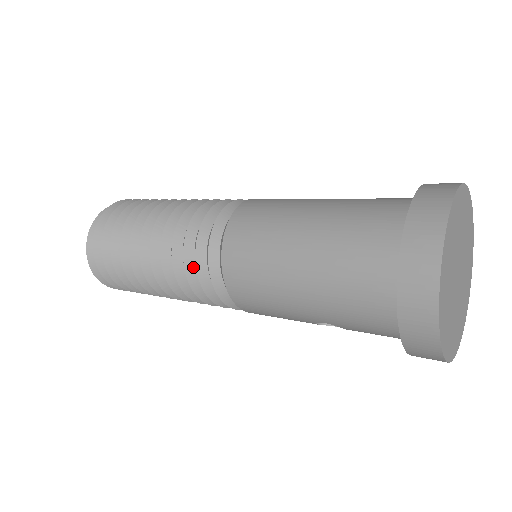
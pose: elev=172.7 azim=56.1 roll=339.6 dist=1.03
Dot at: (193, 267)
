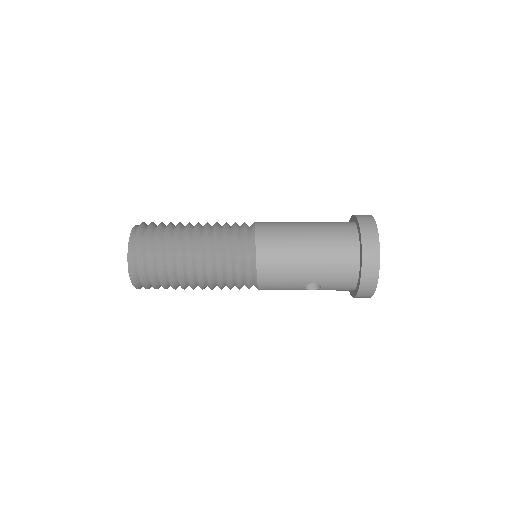
Dot at: (230, 257)
